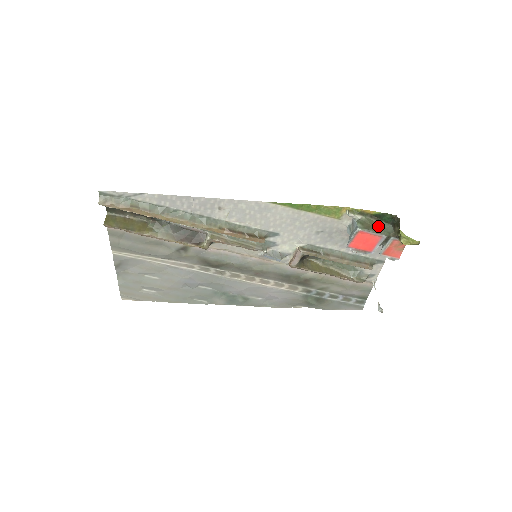
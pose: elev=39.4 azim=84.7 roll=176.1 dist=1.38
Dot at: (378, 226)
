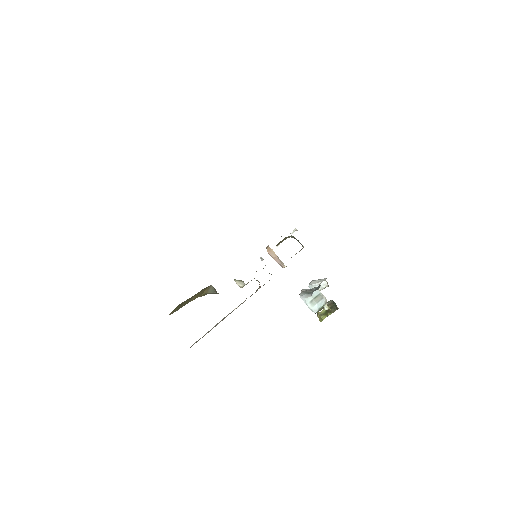
Dot at: occluded
